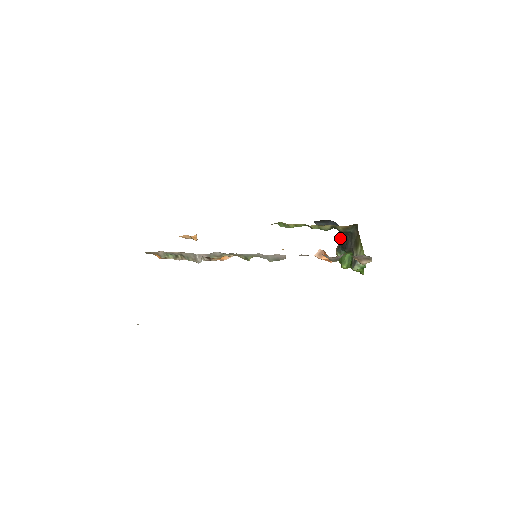
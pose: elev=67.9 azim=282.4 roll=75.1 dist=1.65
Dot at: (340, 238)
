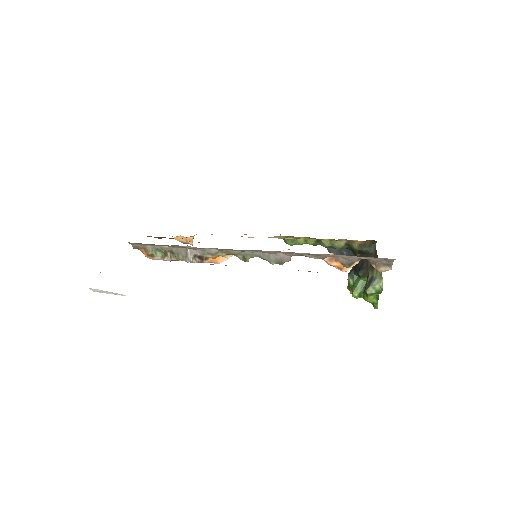
Dot at: occluded
